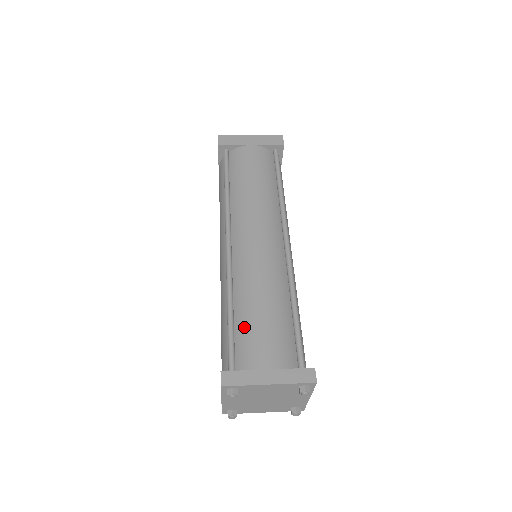
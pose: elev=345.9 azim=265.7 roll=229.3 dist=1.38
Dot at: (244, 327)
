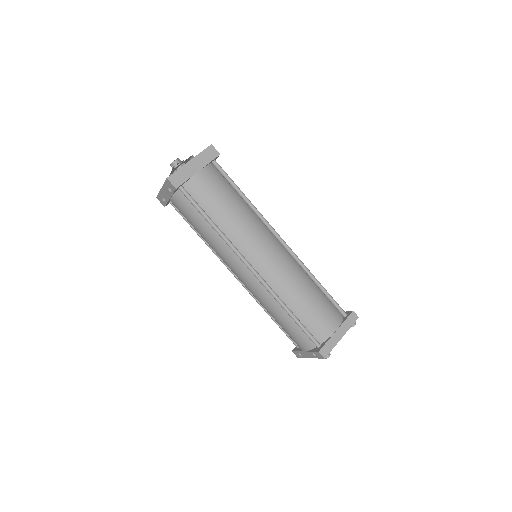
Dot at: (306, 317)
